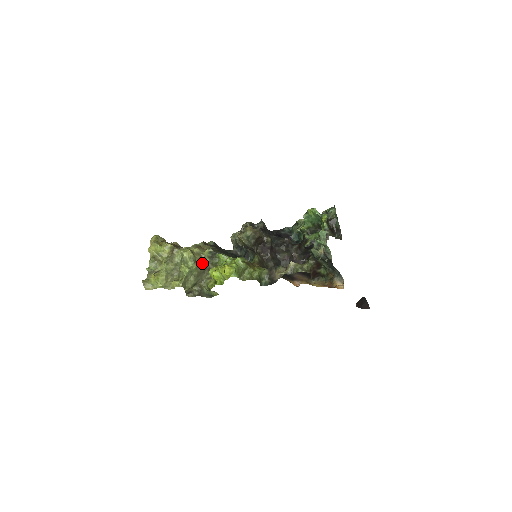
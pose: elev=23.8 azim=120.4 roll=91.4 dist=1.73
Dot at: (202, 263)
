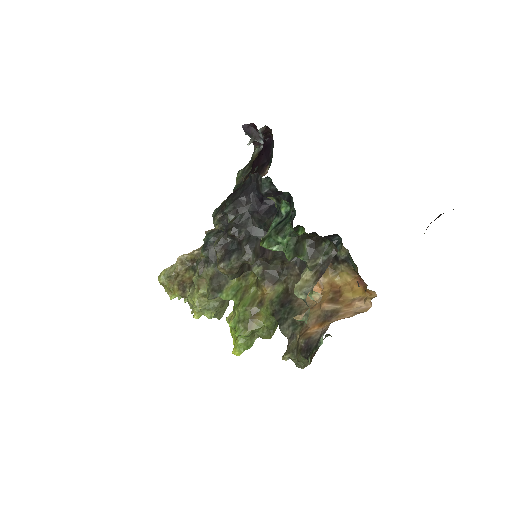
Dot at: (216, 299)
